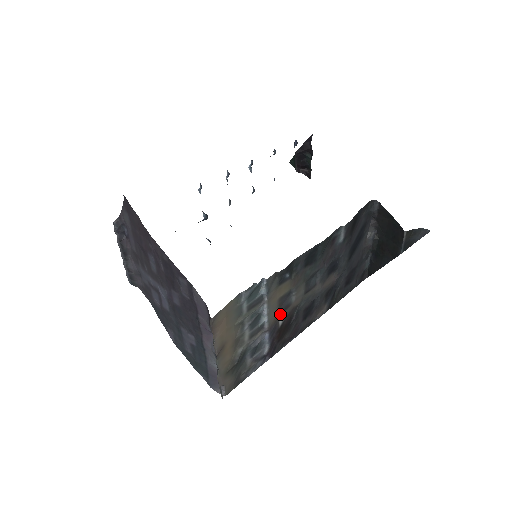
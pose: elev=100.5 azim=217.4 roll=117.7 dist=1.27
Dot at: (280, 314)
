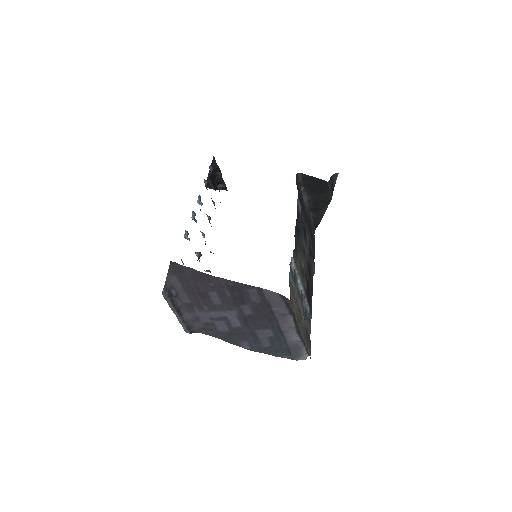
Dot at: (303, 280)
